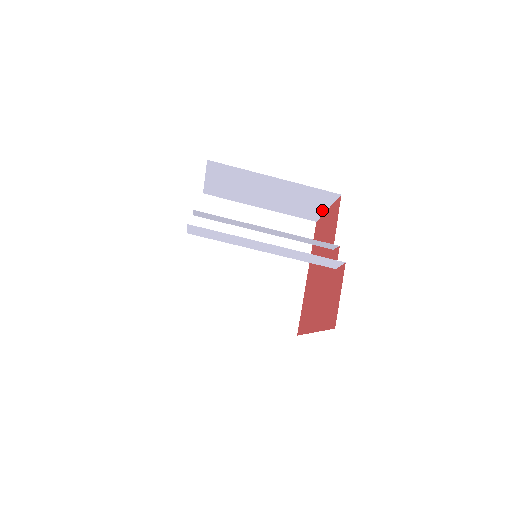
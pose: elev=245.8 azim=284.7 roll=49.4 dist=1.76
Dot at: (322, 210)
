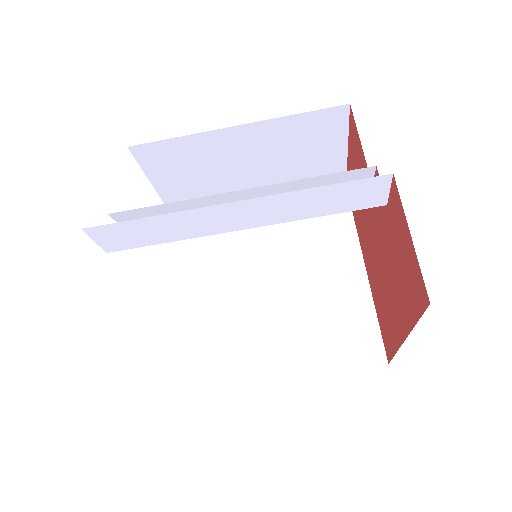
Dot at: (341, 156)
